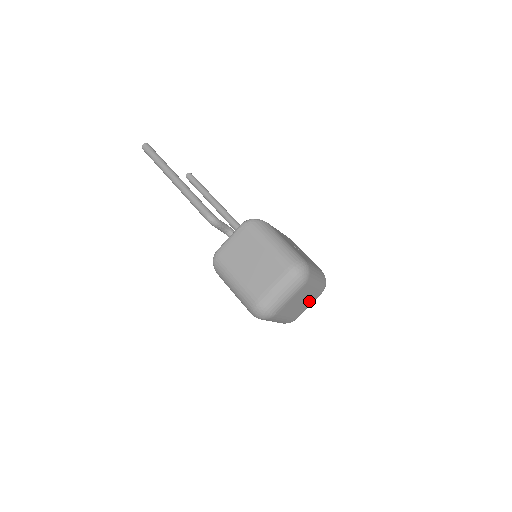
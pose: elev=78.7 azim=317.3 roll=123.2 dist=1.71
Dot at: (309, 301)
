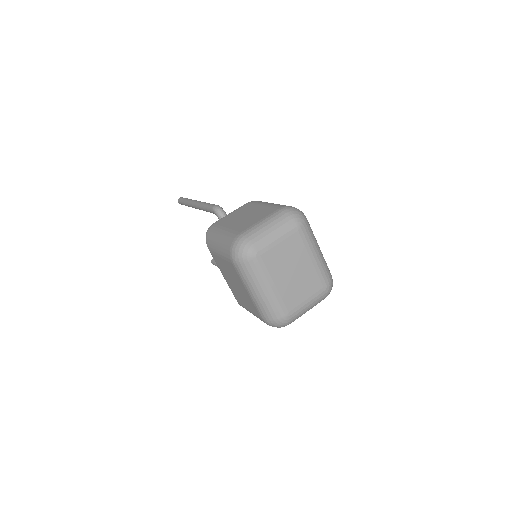
Dot at: (307, 287)
